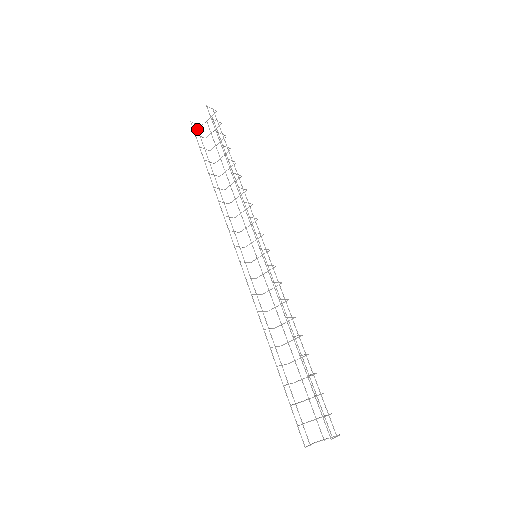
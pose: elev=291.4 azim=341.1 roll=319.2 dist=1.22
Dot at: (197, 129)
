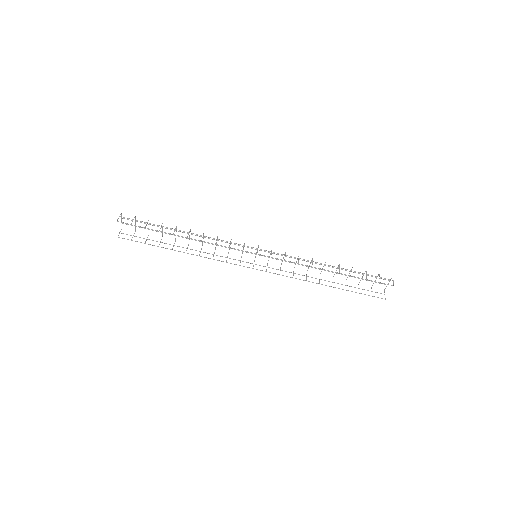
Dot at: occluded
